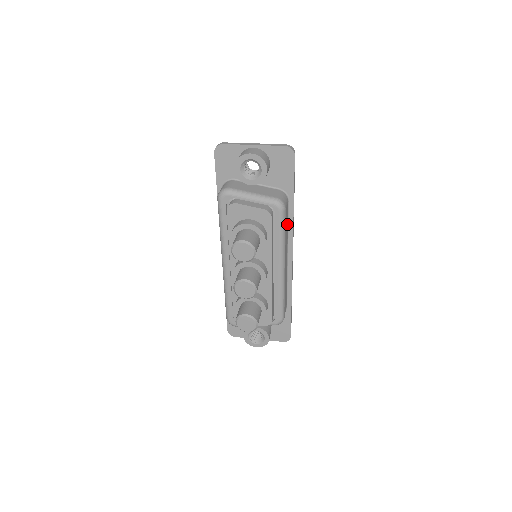
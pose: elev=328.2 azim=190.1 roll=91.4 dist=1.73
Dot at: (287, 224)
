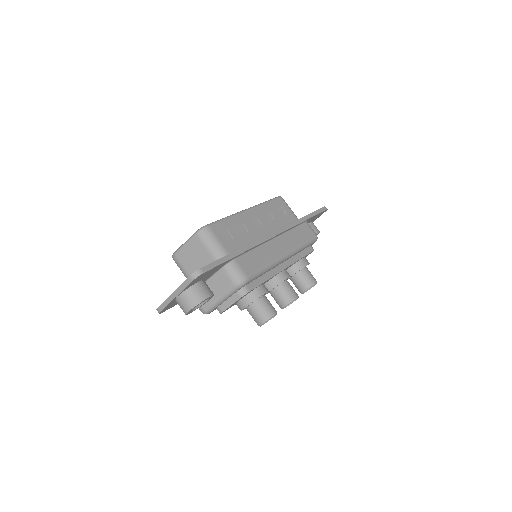
Dot at: (252, 253)
